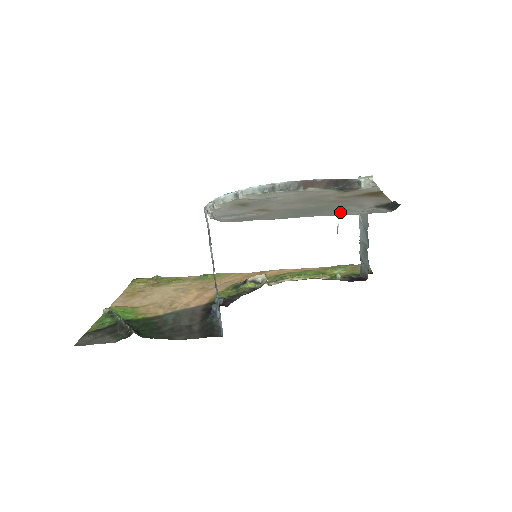
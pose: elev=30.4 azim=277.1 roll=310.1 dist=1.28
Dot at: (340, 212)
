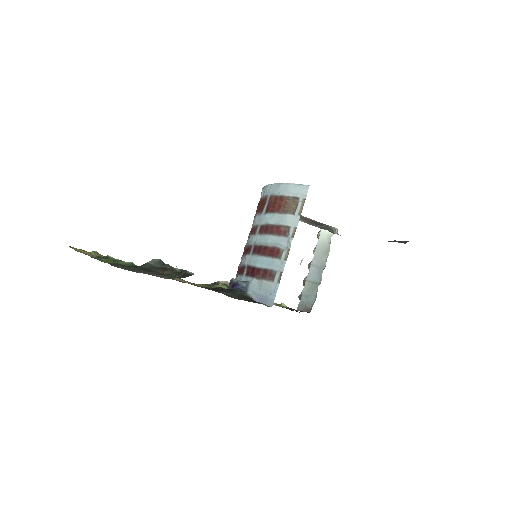
Dot at: occluded
